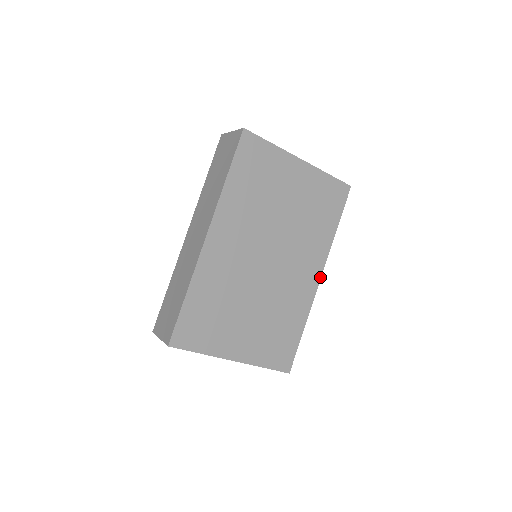
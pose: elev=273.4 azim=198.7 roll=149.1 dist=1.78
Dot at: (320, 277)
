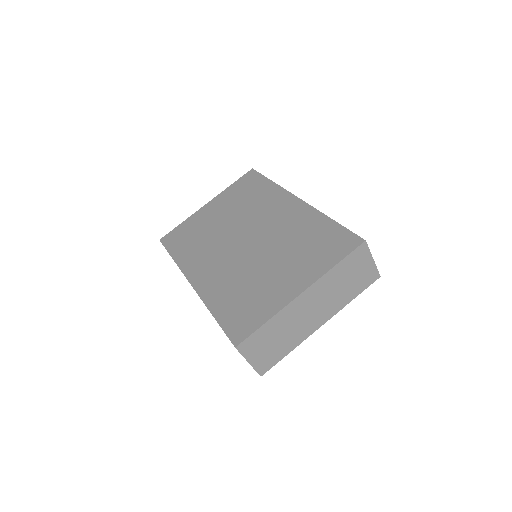
Dot at: (297, 198)
